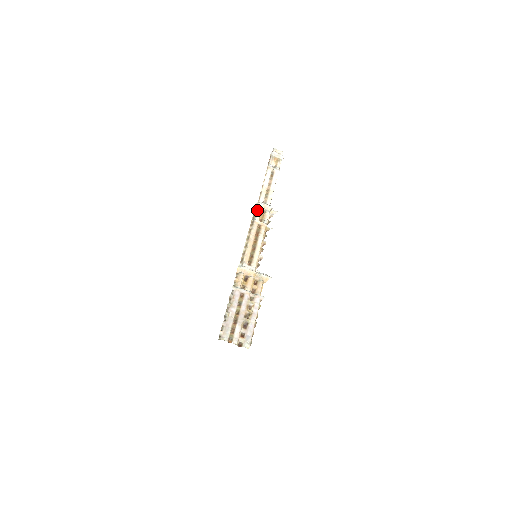
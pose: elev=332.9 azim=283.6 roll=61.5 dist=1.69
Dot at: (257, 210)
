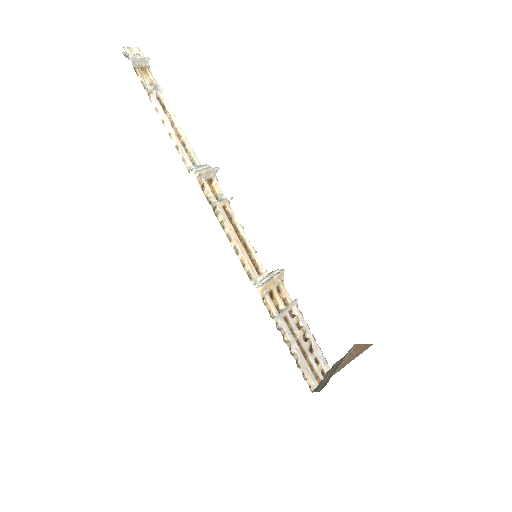
Dot at: (205, 185)
